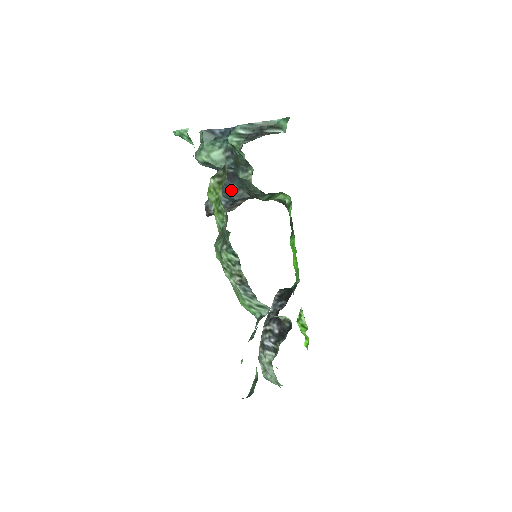
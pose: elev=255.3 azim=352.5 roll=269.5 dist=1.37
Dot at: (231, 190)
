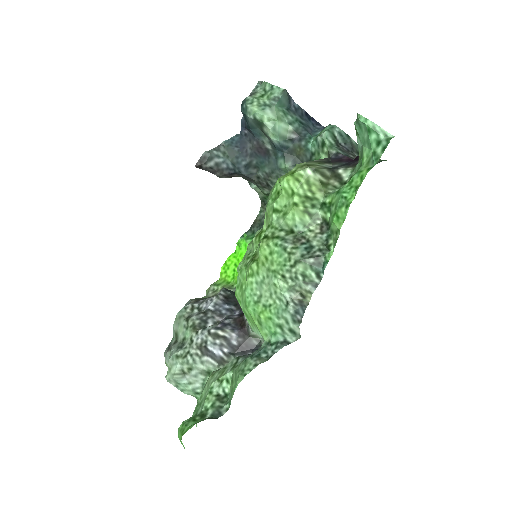
Dot at: (247, 162)
